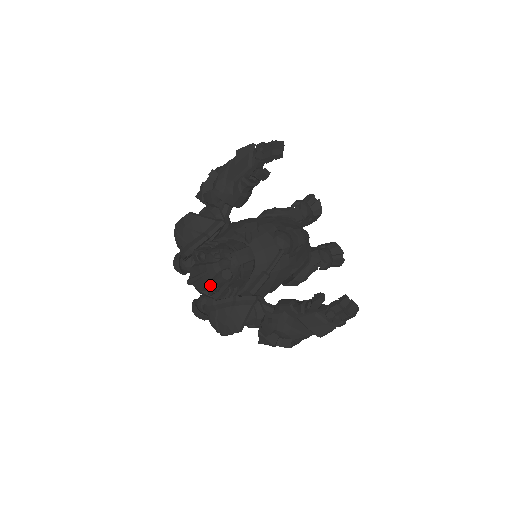
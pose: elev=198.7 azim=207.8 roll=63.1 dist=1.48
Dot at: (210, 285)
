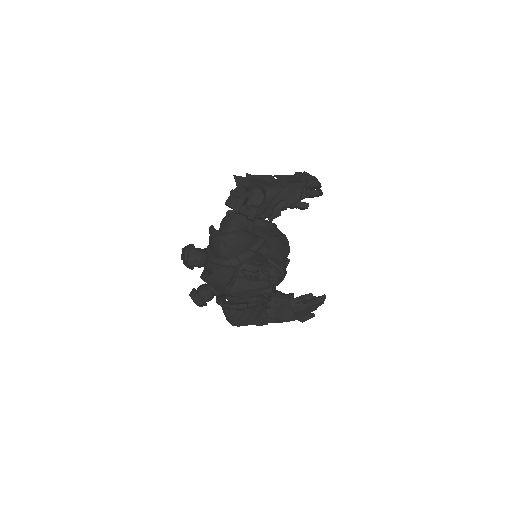
Dot at: occluded
